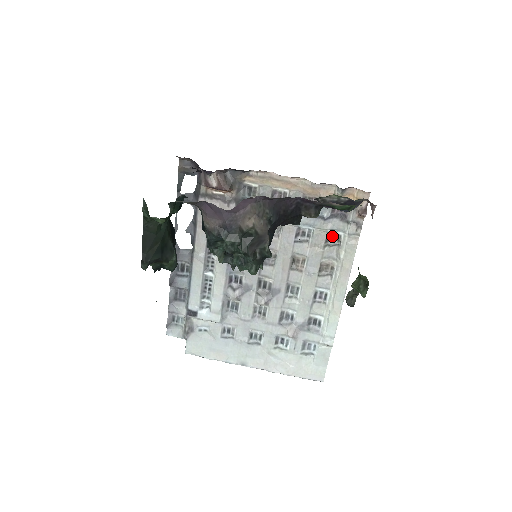
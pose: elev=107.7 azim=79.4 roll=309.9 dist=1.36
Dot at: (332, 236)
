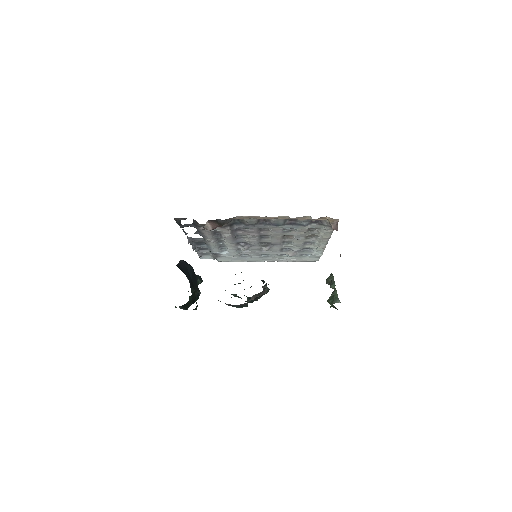
Dot at: occluded
